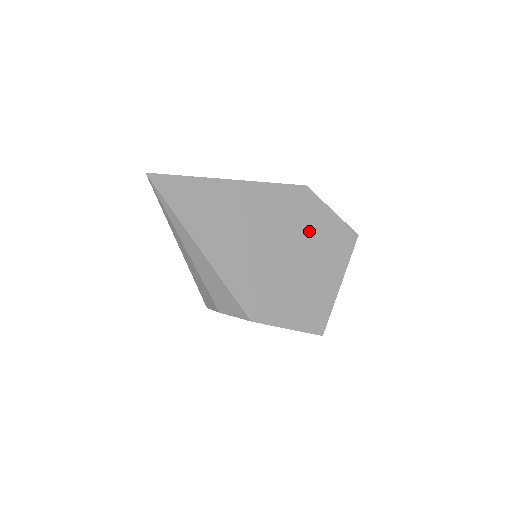
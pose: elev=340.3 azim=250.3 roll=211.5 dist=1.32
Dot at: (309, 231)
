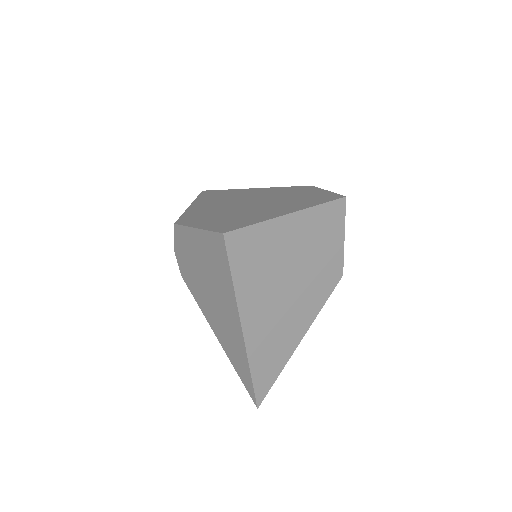
Dot at: (288, 197)
